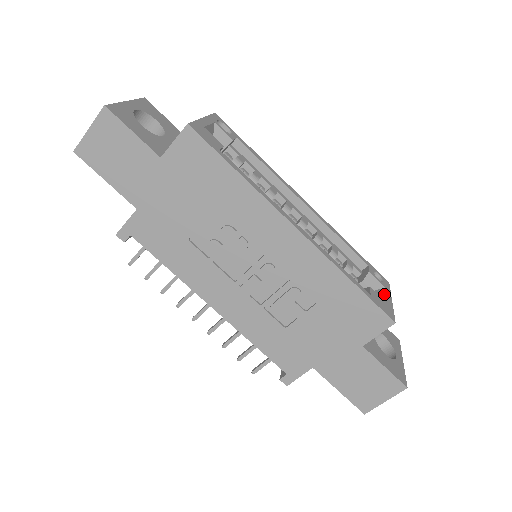
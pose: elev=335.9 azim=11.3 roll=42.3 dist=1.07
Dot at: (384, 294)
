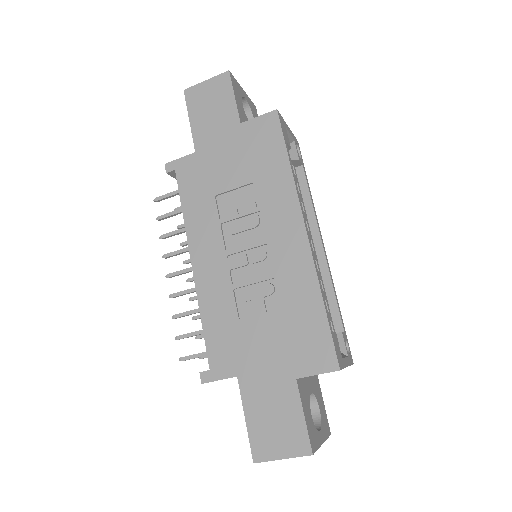
Dot at: (344, 356)
